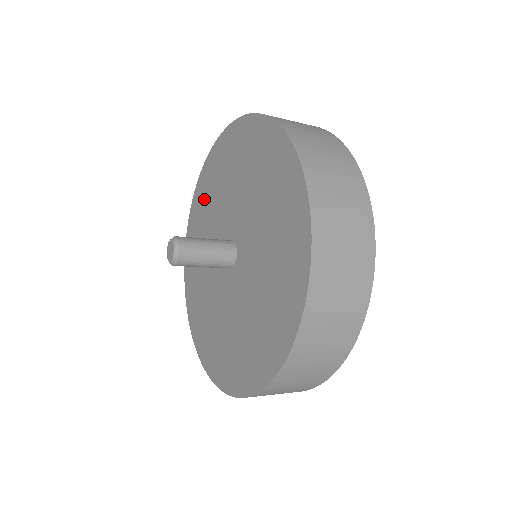
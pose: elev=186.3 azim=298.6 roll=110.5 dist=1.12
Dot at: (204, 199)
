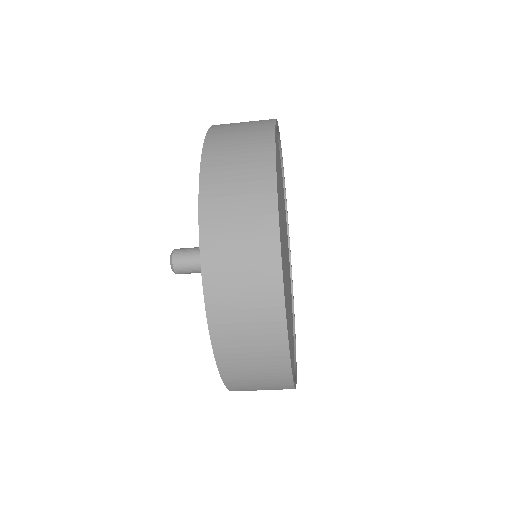
Dot at: occluded
